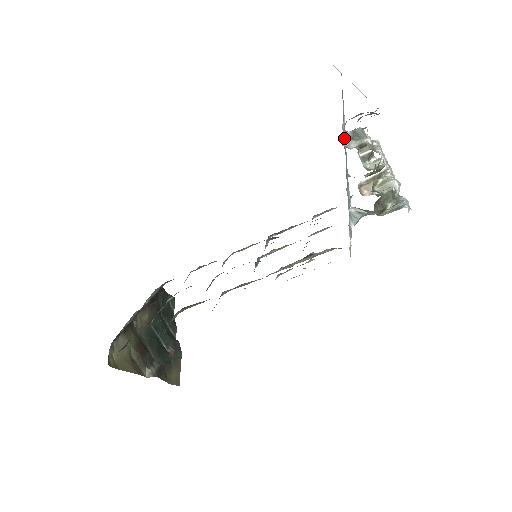
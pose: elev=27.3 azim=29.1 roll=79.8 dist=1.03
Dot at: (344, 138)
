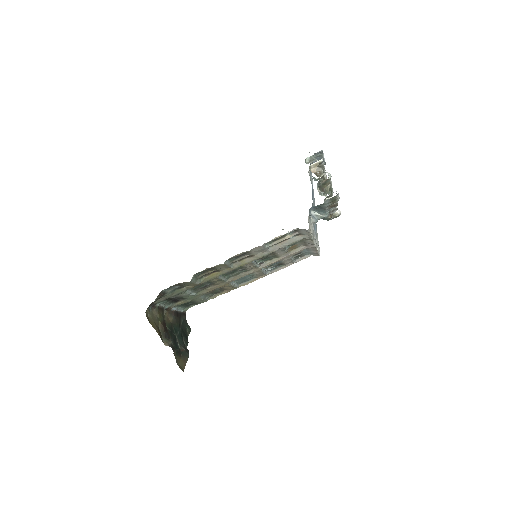
Dot at: (306, 161)
